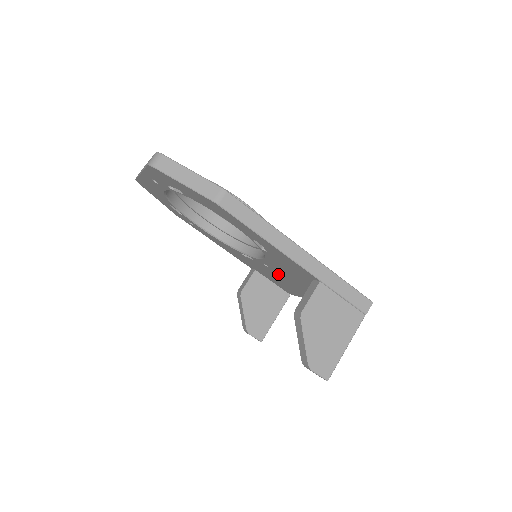
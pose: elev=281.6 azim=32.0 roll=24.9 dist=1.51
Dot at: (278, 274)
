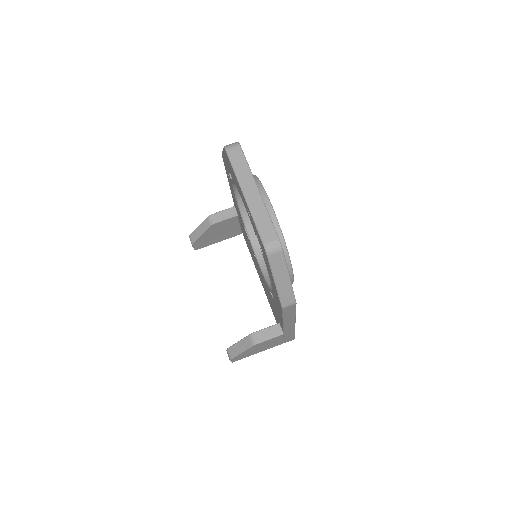
Dot at: (255, 260)
